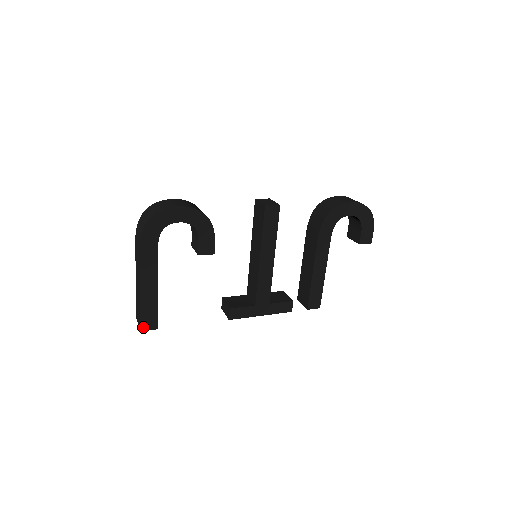
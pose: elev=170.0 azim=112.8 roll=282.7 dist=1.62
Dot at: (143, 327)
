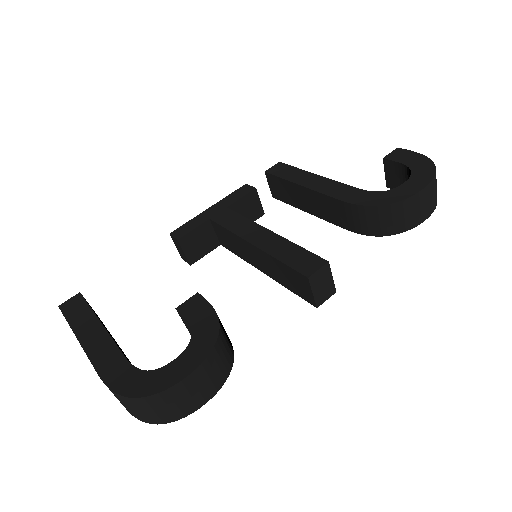
Dot at: occluded
